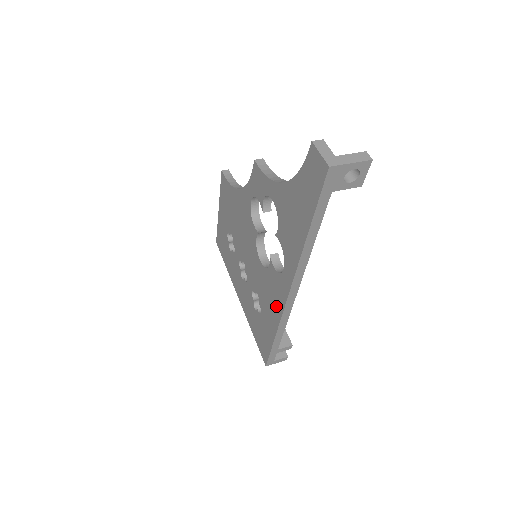
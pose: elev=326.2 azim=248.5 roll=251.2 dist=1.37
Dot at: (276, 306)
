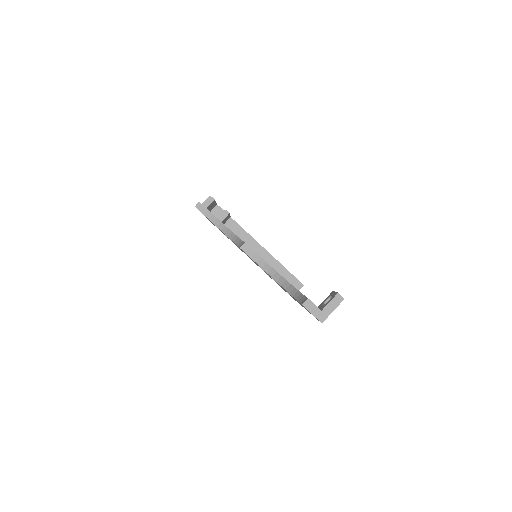
Dot at: occluded
